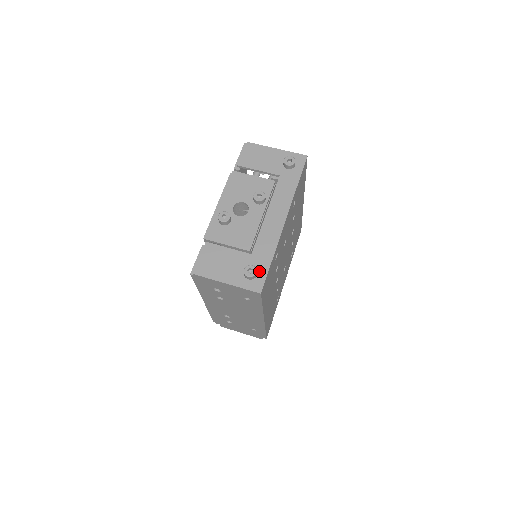
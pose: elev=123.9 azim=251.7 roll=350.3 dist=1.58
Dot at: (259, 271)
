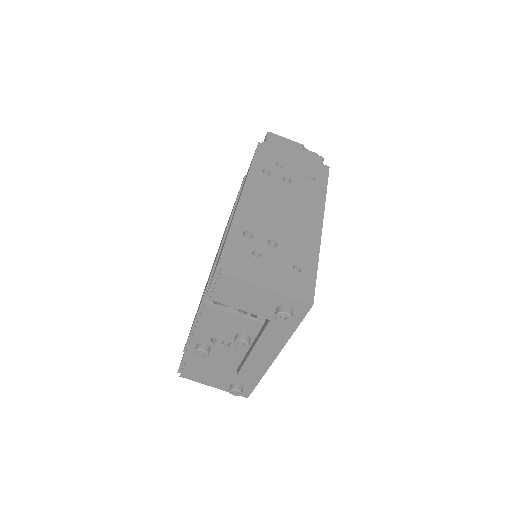
Dot at: (245, 387)
